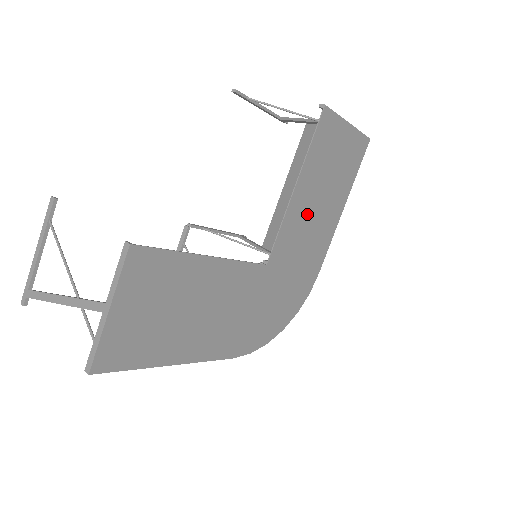
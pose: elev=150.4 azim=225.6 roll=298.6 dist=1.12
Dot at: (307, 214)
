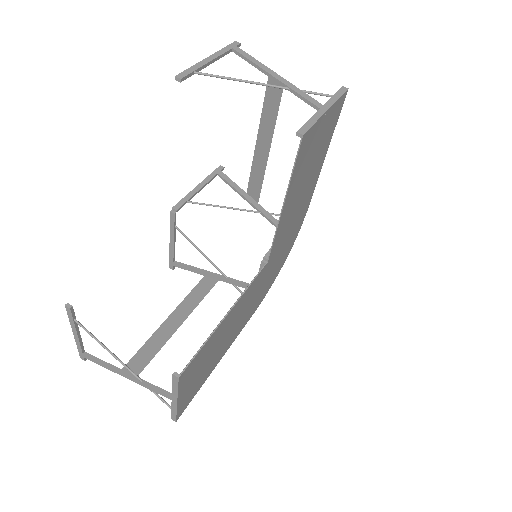
Dot at: (294, 203)
